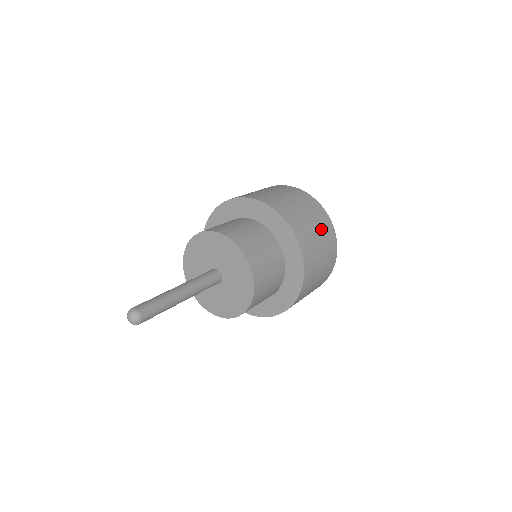
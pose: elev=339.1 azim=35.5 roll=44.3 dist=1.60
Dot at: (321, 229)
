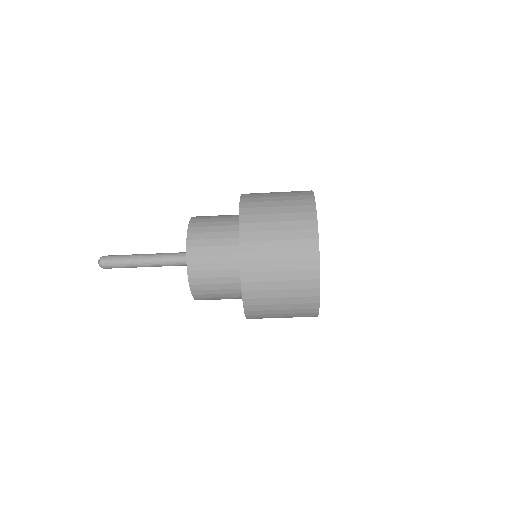
Dot at: occluded
